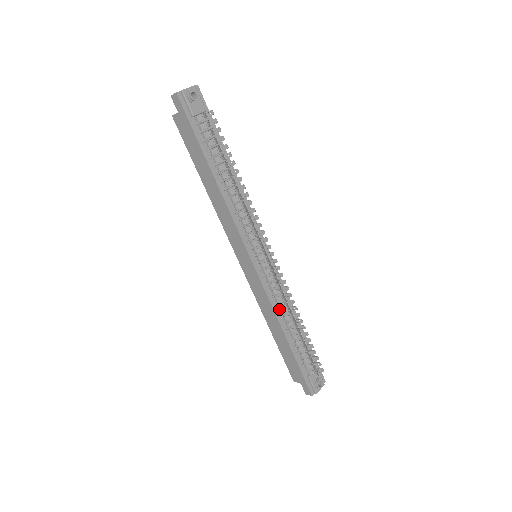
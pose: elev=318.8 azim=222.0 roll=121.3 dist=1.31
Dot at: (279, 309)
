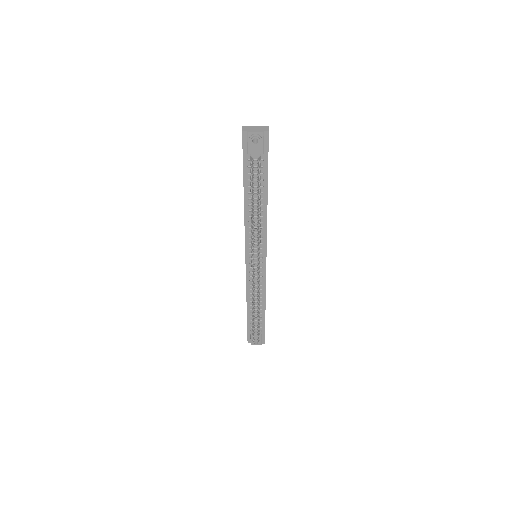
Dot at: (251, 294)
